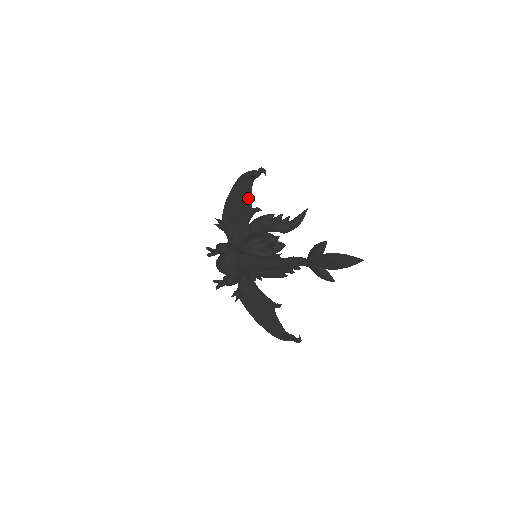
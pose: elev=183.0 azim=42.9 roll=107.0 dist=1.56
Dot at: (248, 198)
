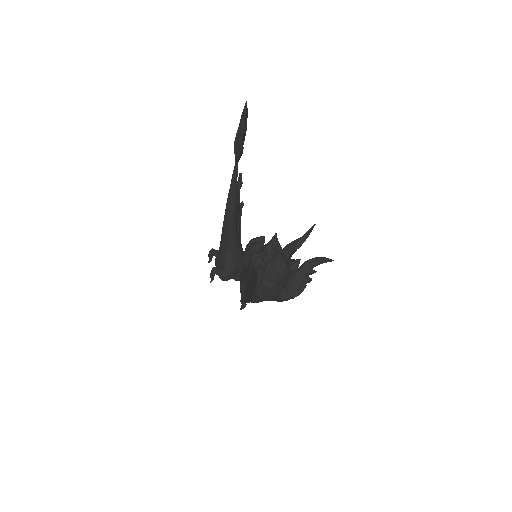
Dot at: (239, 206)
